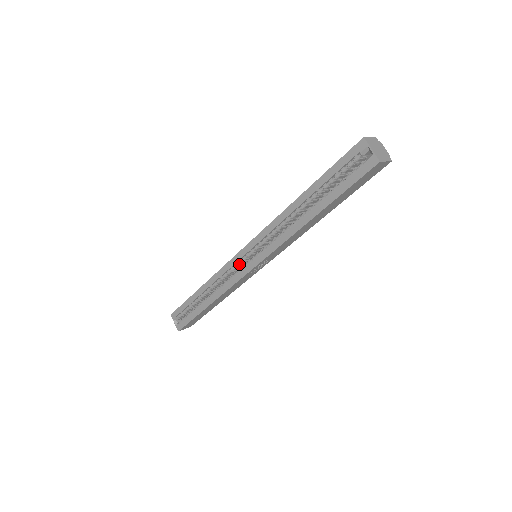
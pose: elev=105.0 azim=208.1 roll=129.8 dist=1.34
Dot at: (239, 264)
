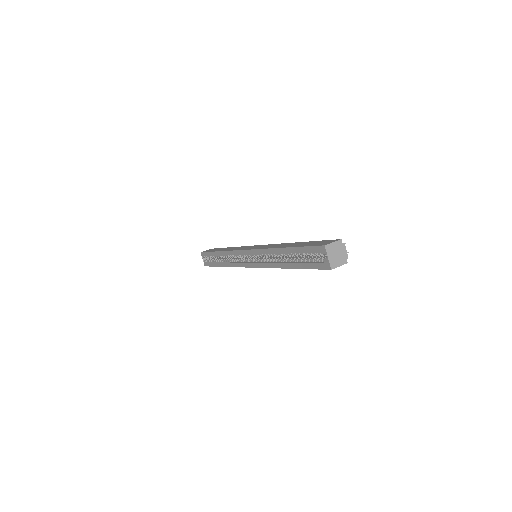
Dot at: (244, 256)
